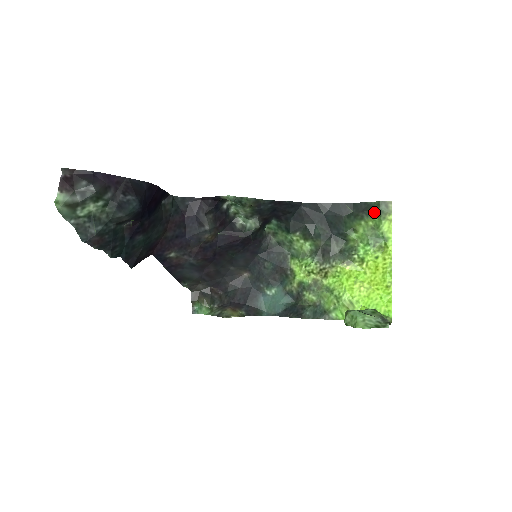
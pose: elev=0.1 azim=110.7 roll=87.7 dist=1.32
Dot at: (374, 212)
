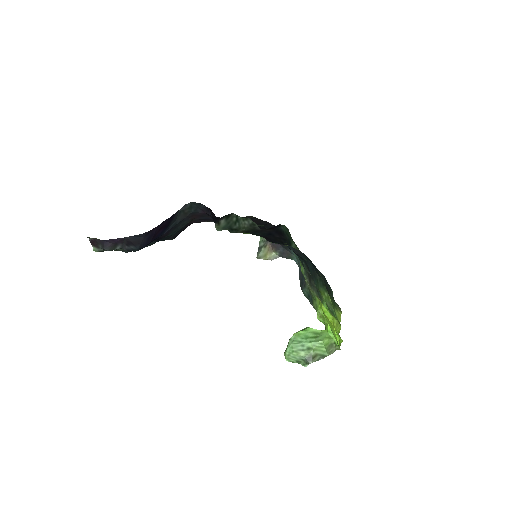
Dot at: (332, 298)
